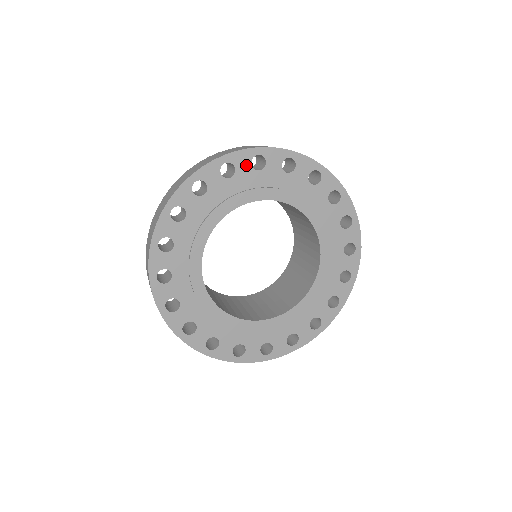
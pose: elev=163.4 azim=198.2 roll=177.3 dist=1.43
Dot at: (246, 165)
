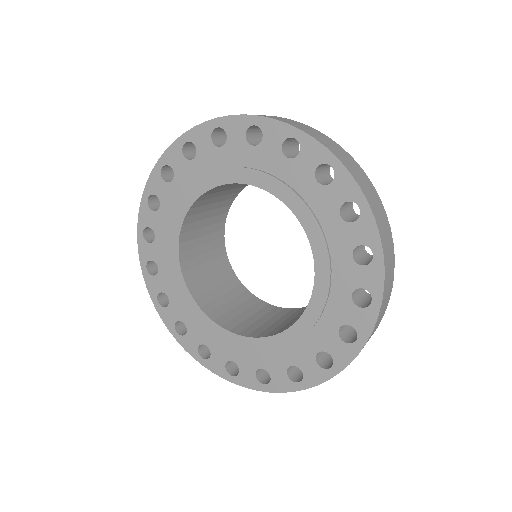
Dot at: (161, 185)
